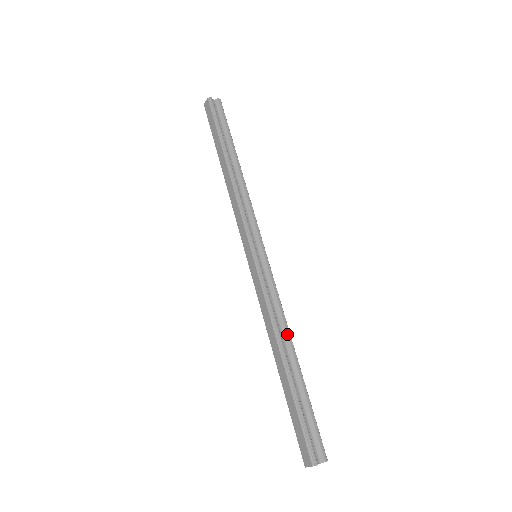
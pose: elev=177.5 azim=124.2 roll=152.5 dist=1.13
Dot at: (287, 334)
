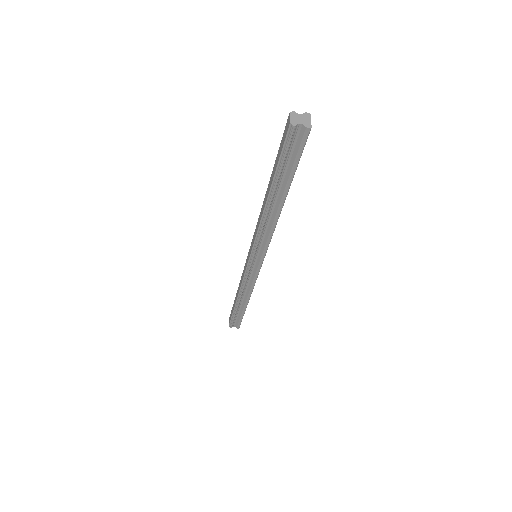
Dot at: occluded
